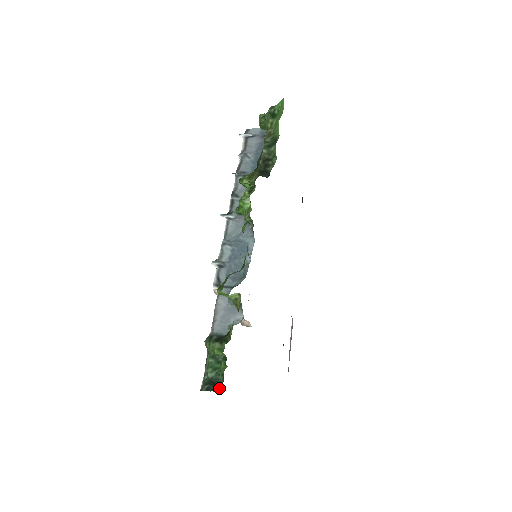
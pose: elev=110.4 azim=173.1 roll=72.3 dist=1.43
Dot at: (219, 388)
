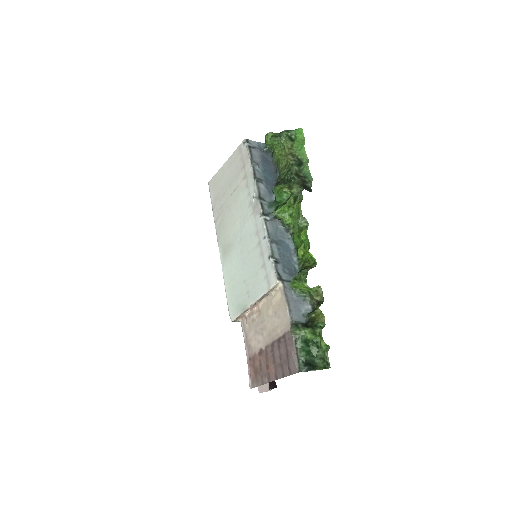
Dot at: (323, 366)
